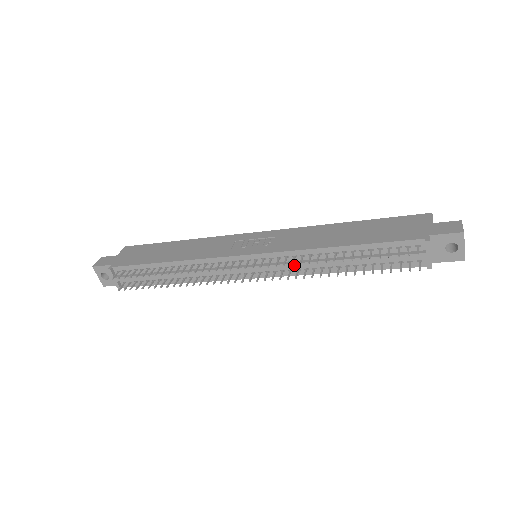
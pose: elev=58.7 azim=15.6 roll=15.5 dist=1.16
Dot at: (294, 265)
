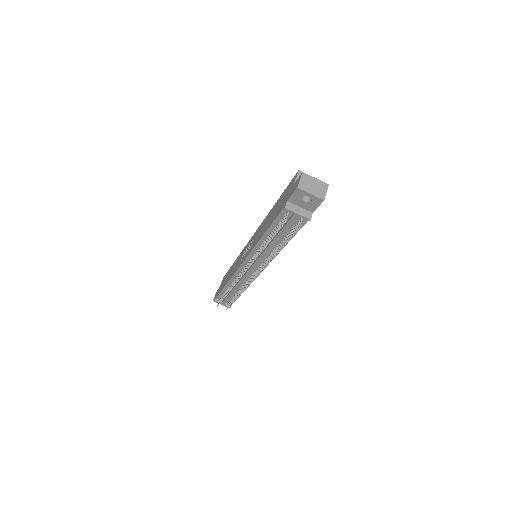
Dot at: (261, 258)
